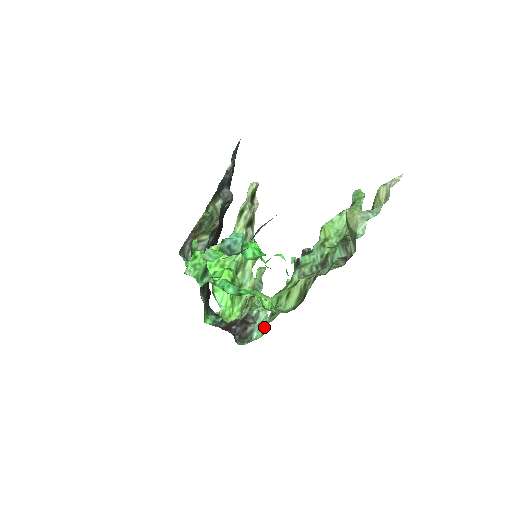
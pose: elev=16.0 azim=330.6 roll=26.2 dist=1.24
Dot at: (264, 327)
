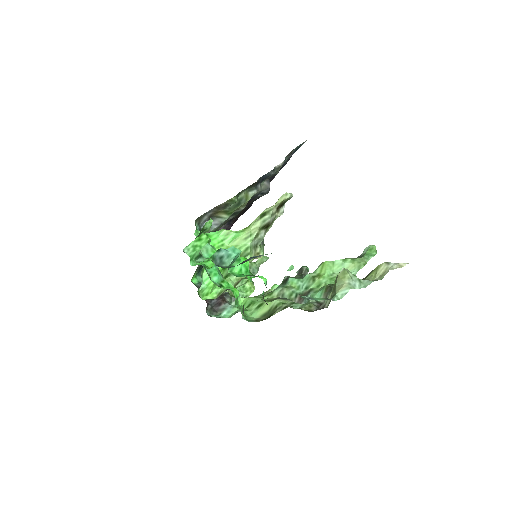
Dot at: (235, 311)
